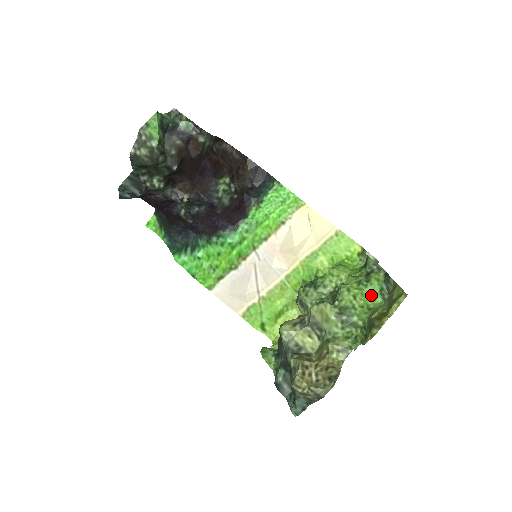
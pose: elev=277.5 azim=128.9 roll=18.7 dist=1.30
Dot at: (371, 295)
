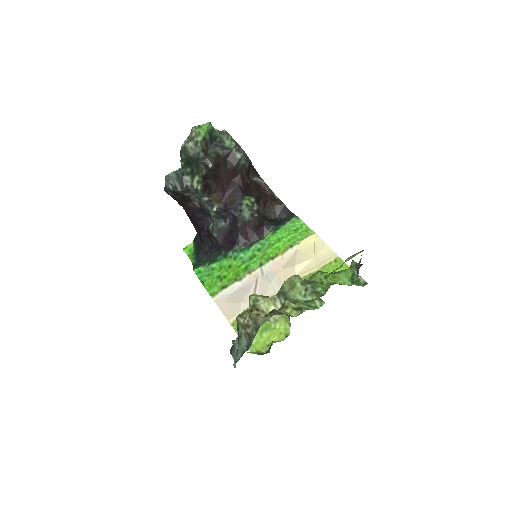
Dot at: (342, 279)
